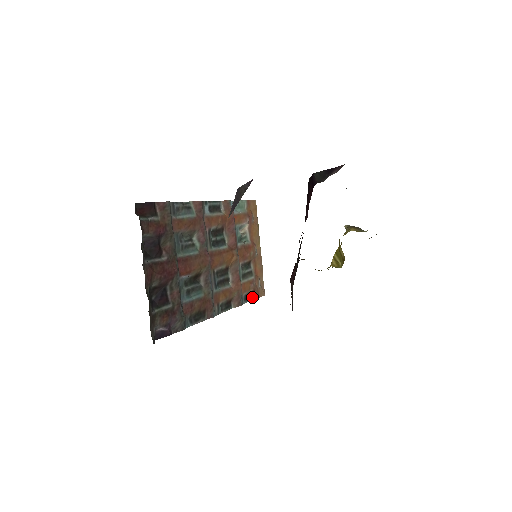
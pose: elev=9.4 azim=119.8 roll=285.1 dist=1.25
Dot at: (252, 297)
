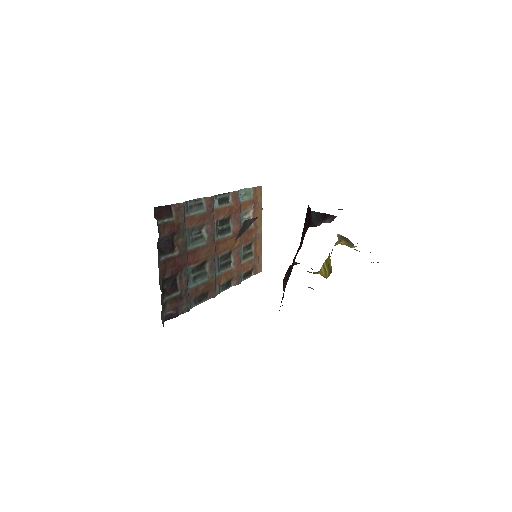
Dot at: (250, 274)
